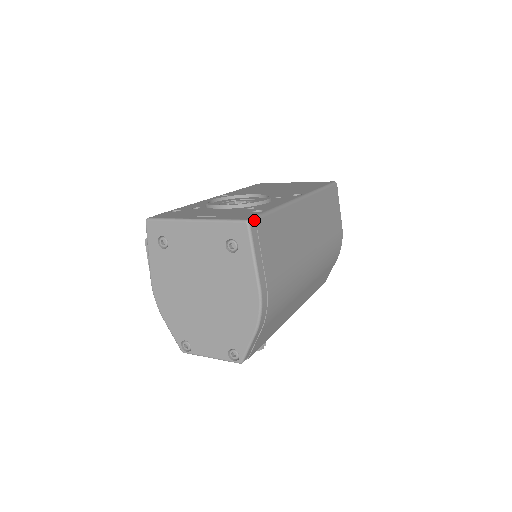
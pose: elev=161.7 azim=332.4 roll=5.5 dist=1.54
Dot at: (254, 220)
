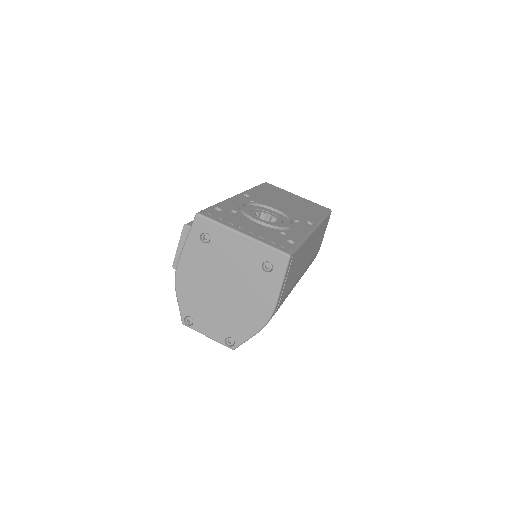
Dot at: (292, 254)
